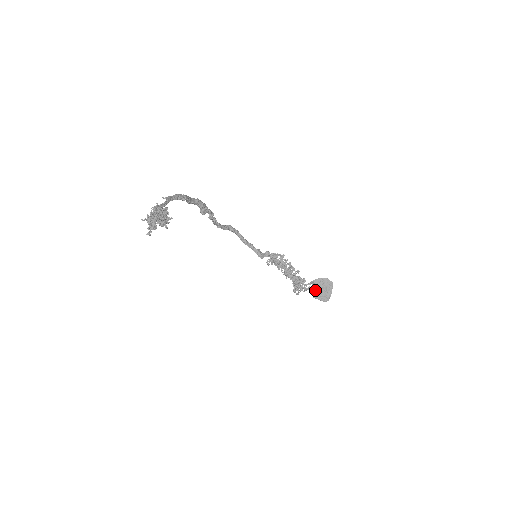
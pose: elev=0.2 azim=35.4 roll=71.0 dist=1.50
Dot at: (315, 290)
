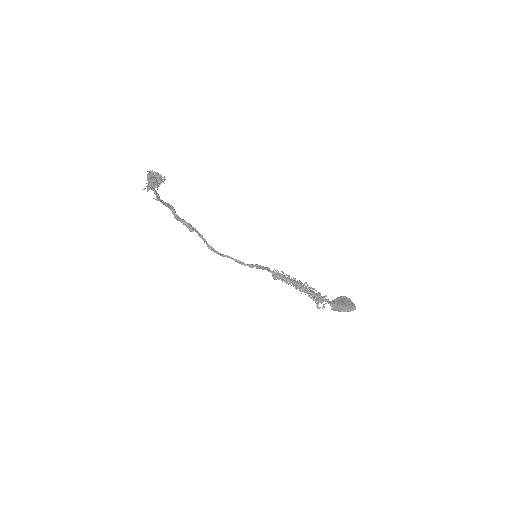
Dot at: (337, 305)
